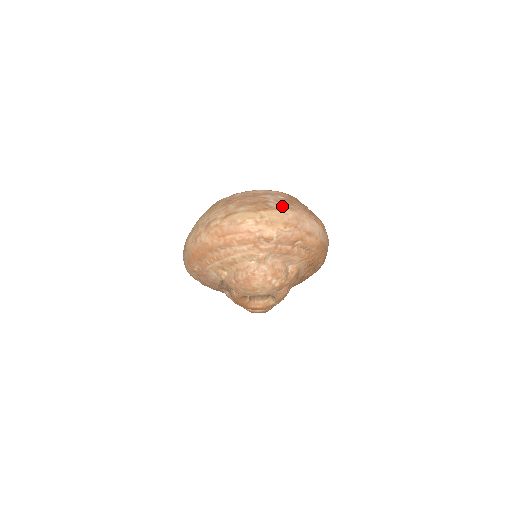
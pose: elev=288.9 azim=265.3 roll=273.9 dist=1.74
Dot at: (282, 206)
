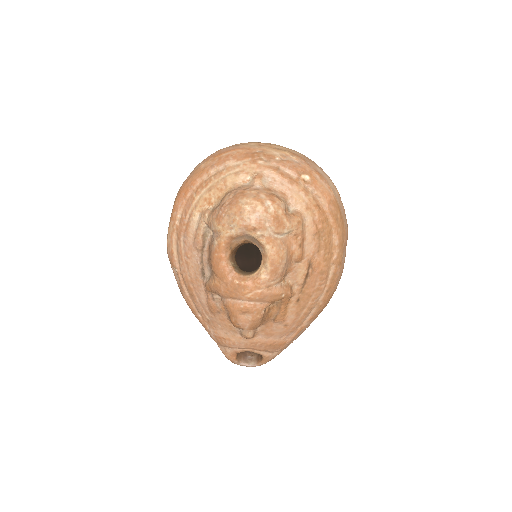
Dot at: occluded
